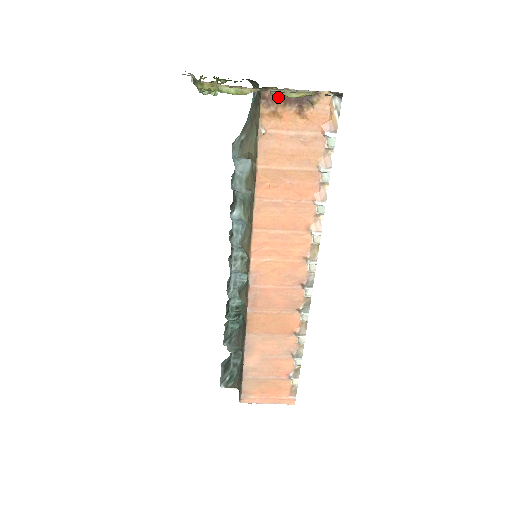
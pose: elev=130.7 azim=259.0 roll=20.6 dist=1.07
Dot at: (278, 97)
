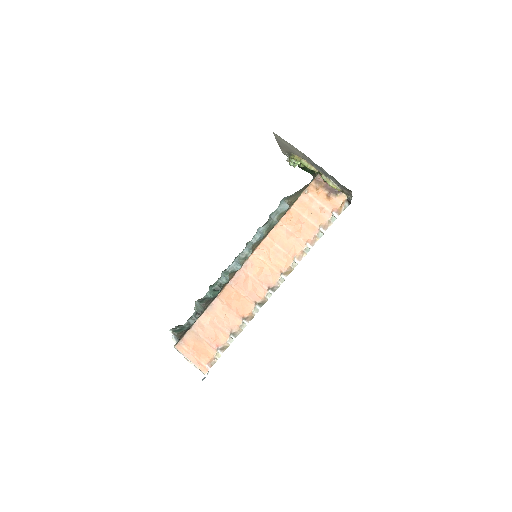
Dot at: (323, 182)
